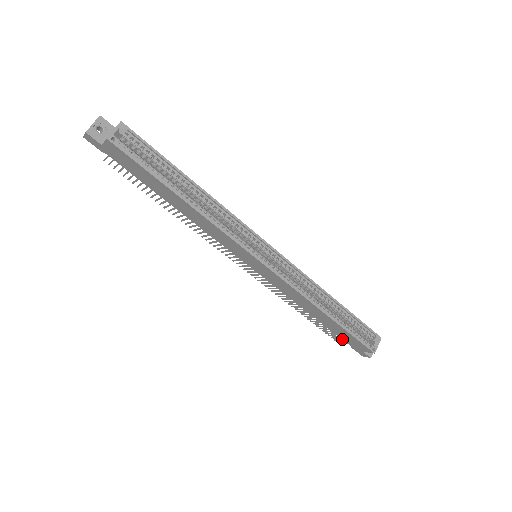
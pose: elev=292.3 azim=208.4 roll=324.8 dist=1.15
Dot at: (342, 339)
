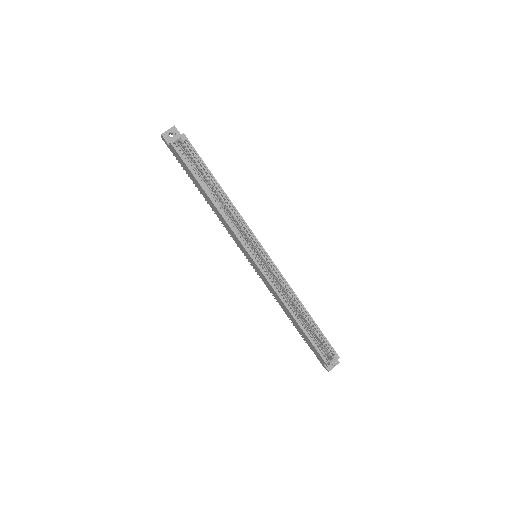
Dot at: (310, 347)
